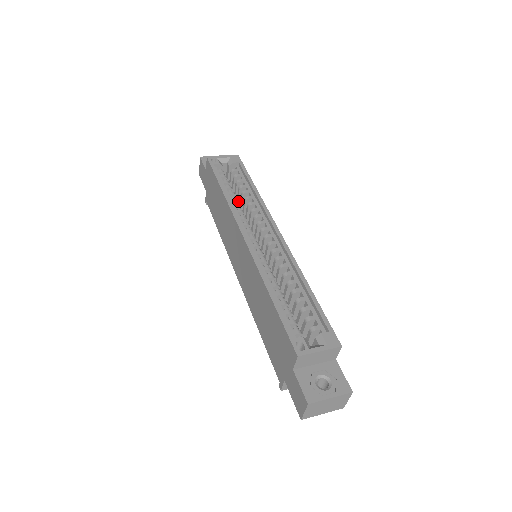
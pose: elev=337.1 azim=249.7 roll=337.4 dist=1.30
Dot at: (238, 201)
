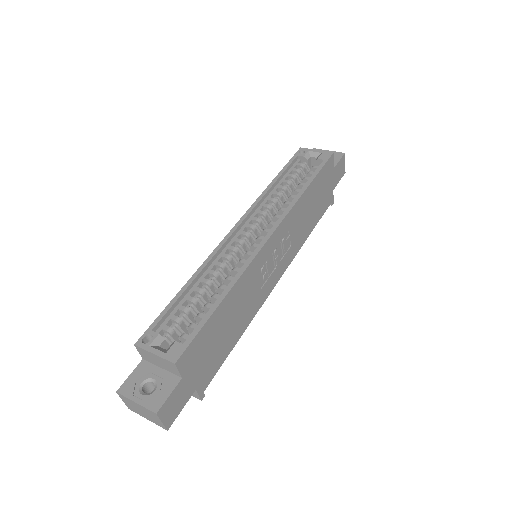
Dot at: occluded
